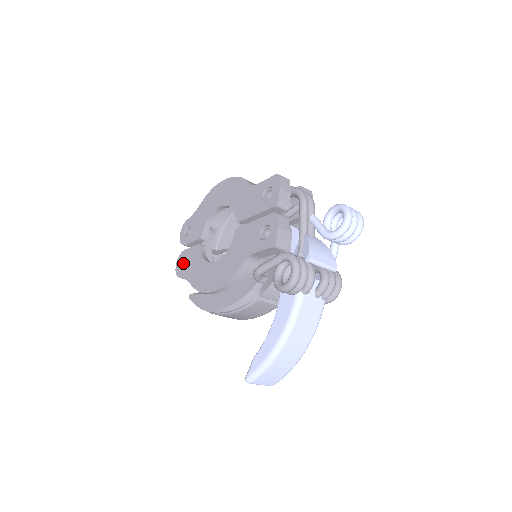
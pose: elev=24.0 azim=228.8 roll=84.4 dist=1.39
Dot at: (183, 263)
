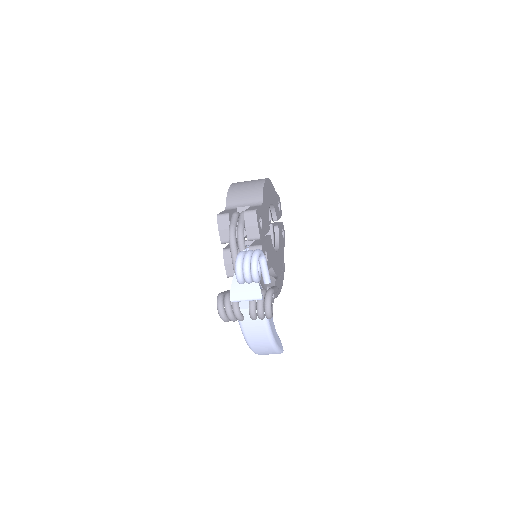
Dot at: occluded
